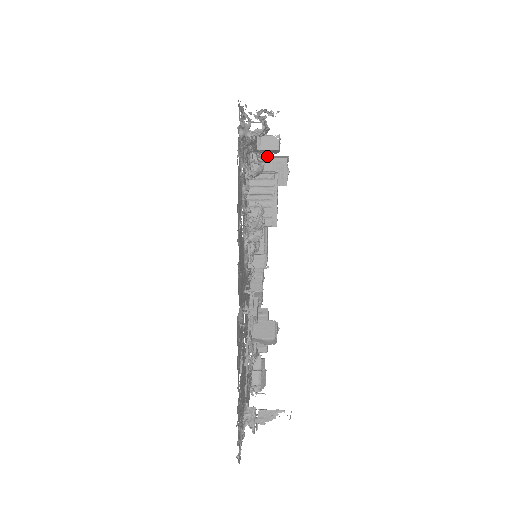
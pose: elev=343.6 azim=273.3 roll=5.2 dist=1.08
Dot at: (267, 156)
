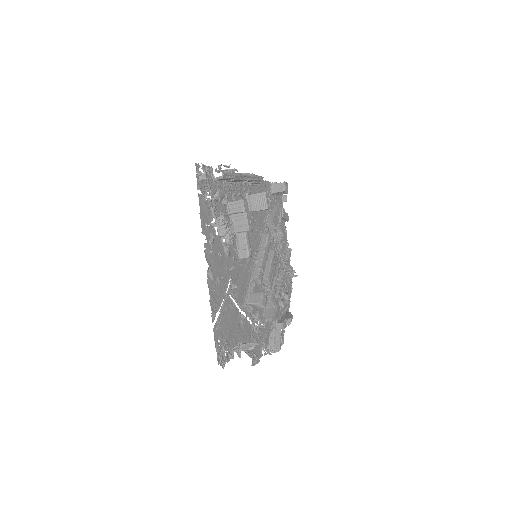
Dot at: (256, 193)
